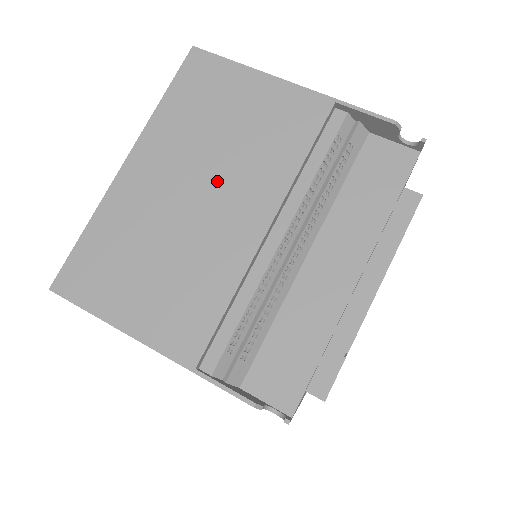
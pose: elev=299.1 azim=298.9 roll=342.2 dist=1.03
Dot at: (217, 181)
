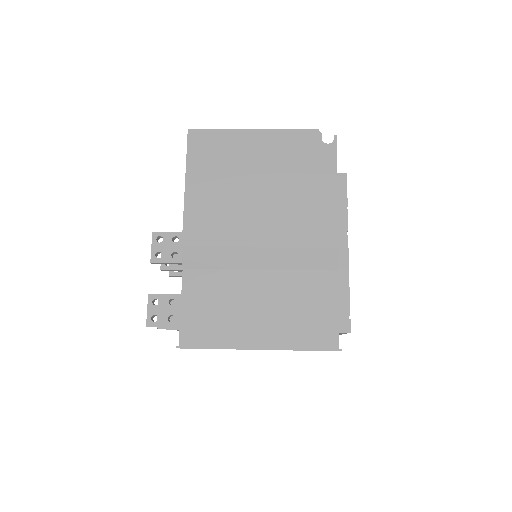
Dot at: occluded
